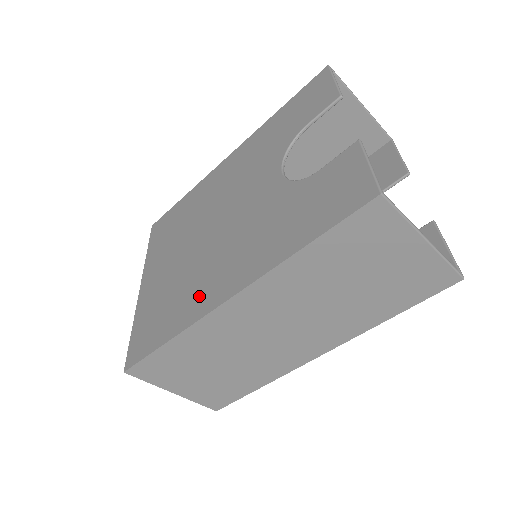
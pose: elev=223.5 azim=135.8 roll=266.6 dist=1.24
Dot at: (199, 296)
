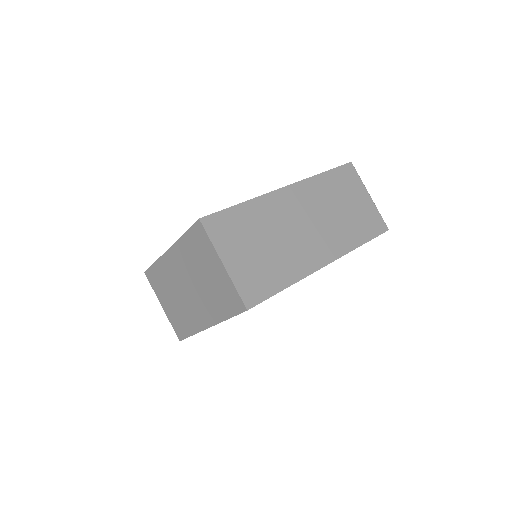
Dot at: occluded
